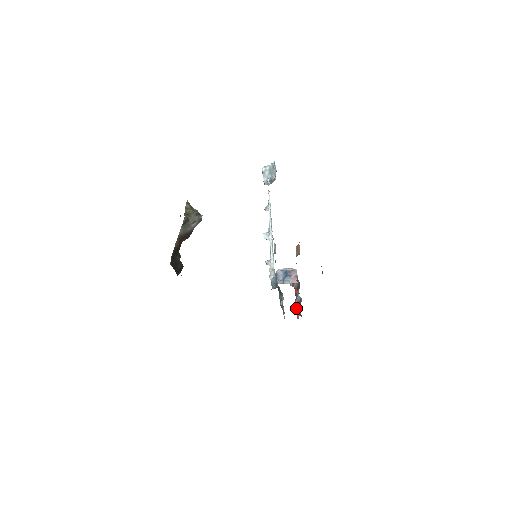
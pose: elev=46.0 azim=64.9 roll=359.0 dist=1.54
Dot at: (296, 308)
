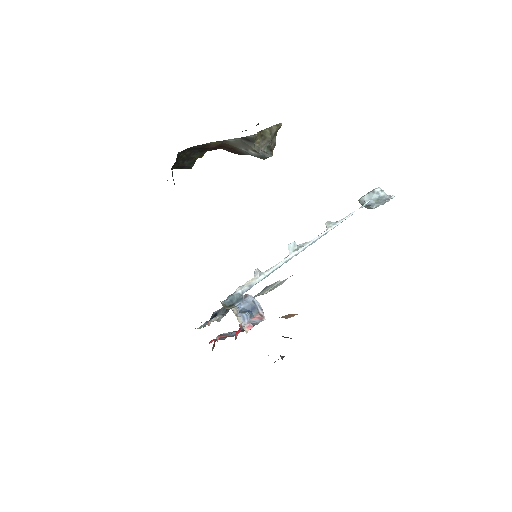
Dot at: occluded
